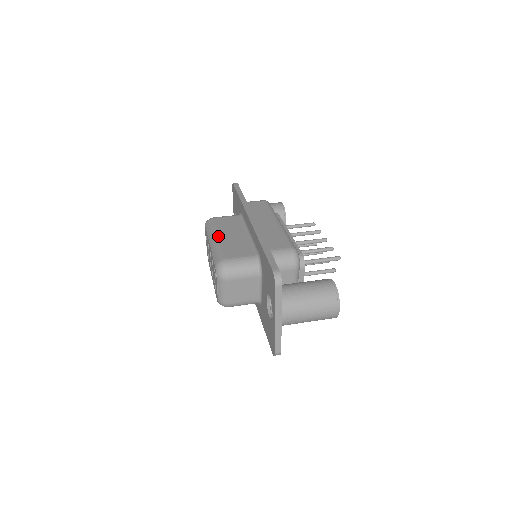
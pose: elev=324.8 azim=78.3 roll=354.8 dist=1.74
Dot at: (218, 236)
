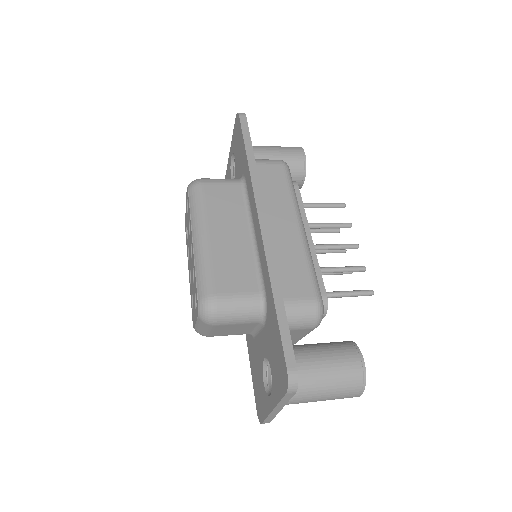
Dot at: (207, 233)
